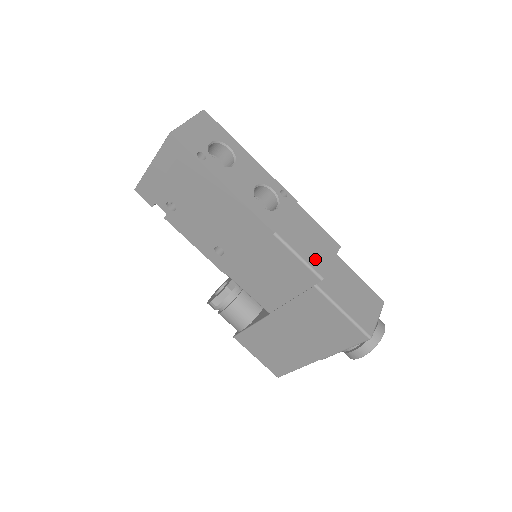
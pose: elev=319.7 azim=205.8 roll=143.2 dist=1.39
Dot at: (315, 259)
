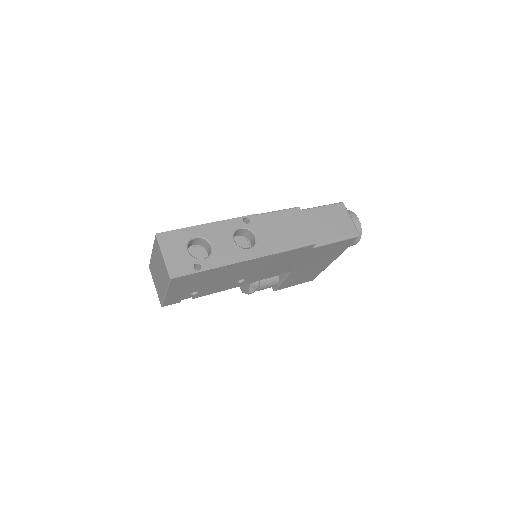
Dot at: (301, 237)
